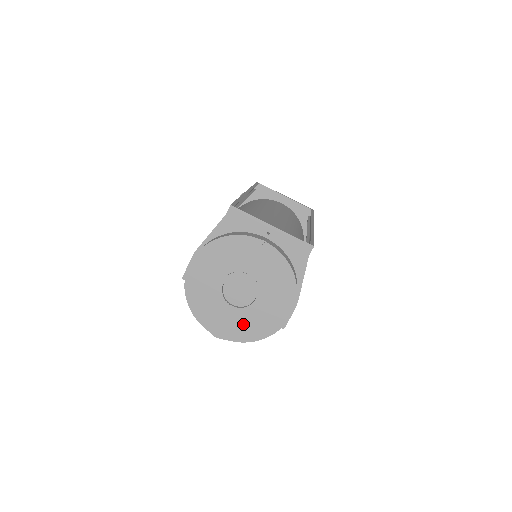
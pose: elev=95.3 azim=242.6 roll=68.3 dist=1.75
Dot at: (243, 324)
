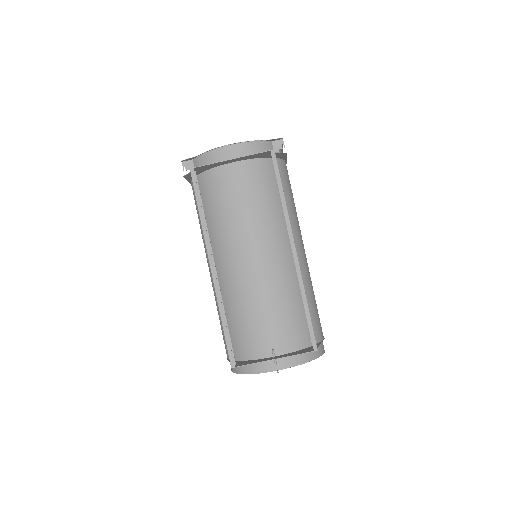
Dot at: occluded
